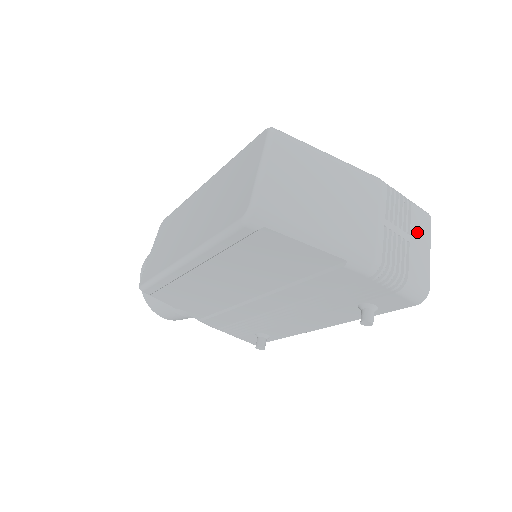
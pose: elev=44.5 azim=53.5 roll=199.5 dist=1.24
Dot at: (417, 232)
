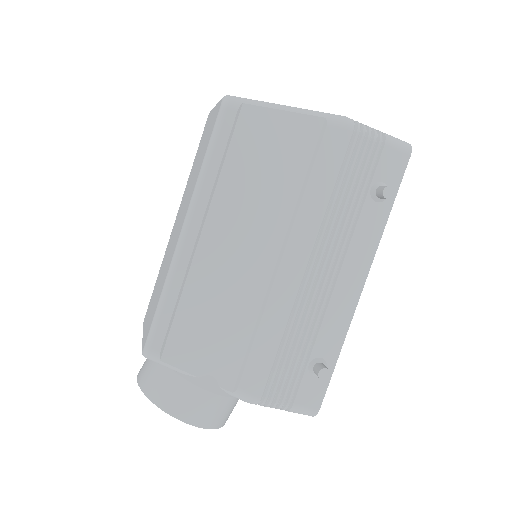
Dot at: occluded
